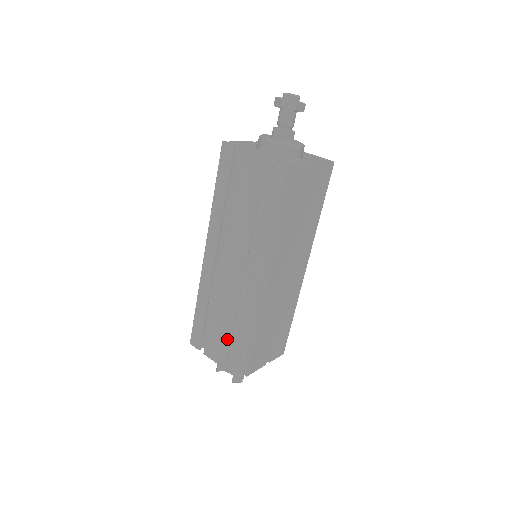
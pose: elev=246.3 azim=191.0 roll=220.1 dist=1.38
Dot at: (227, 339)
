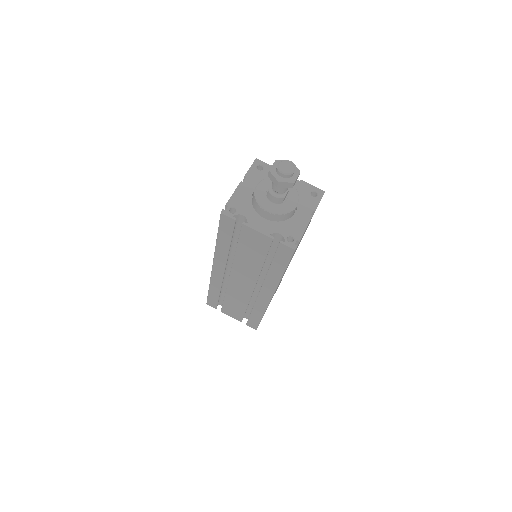
Dot at: (242, 312)
